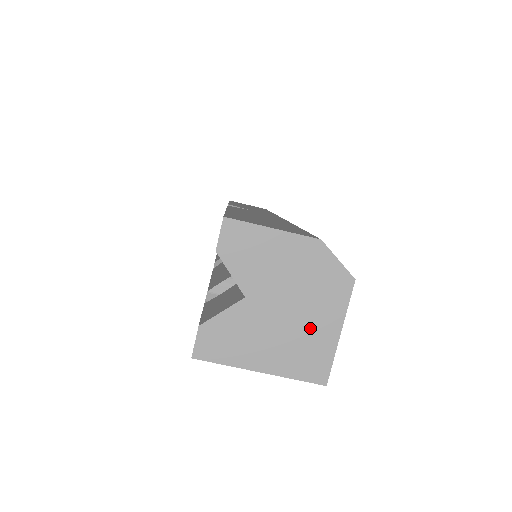
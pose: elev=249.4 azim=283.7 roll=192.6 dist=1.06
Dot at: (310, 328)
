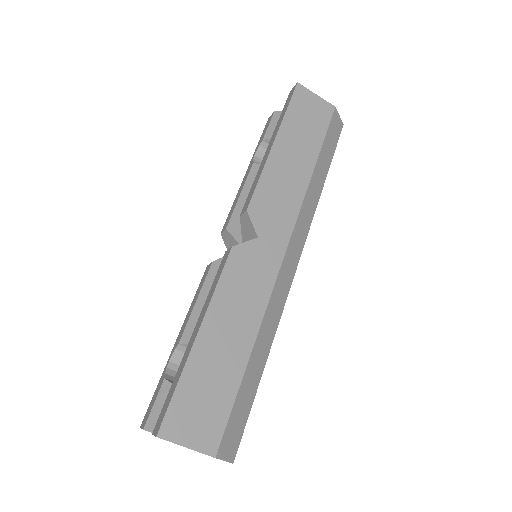
Dot at: occluded
